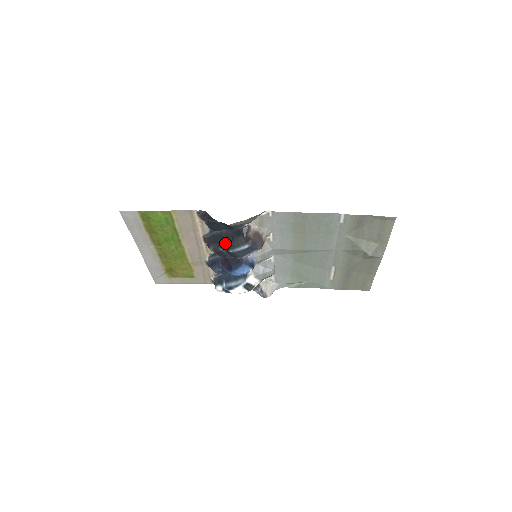
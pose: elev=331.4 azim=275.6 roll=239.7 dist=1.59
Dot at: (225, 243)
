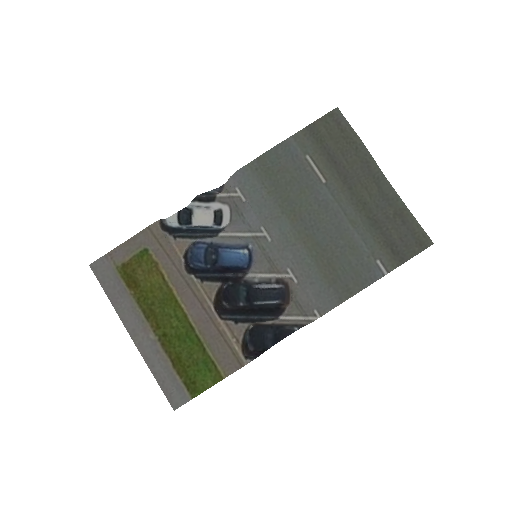
Dot at: (250, 308)
